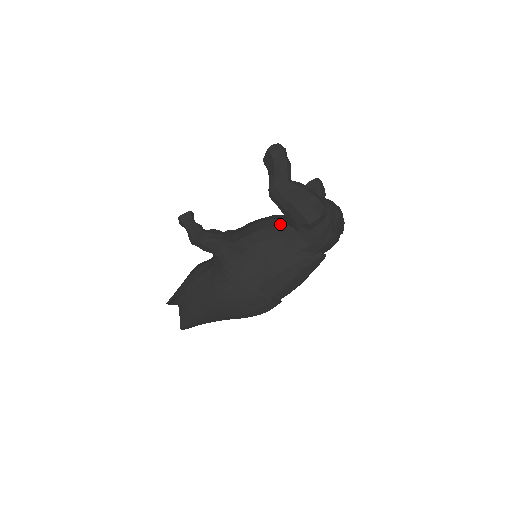
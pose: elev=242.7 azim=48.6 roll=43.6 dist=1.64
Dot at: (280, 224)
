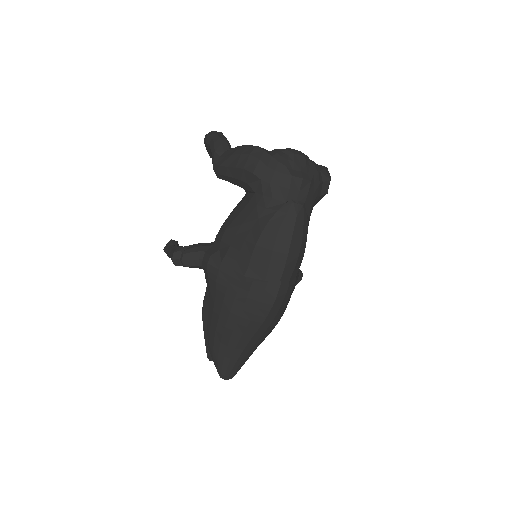
Dot at: (243, 199)
